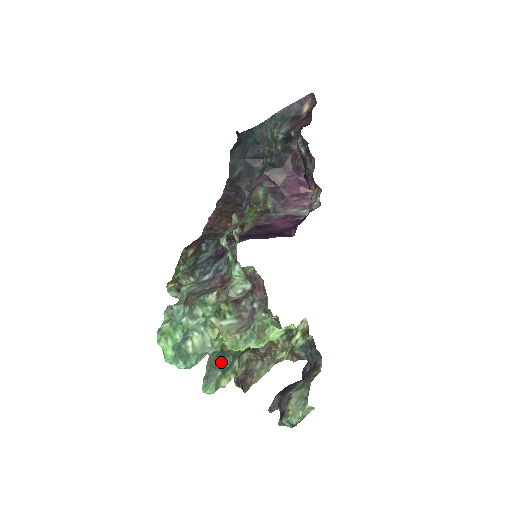
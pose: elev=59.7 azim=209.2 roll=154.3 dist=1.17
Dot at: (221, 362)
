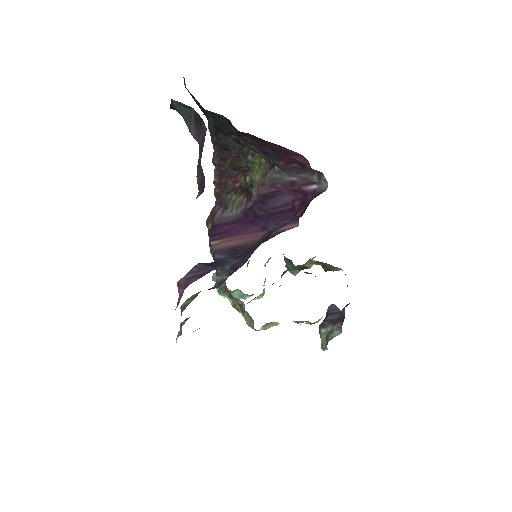
Dot at: (291, 264)
